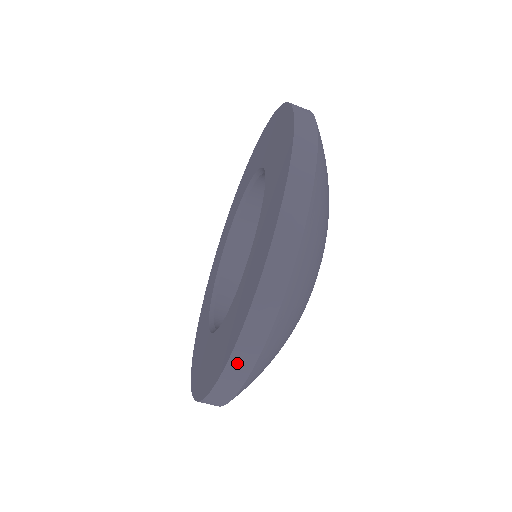
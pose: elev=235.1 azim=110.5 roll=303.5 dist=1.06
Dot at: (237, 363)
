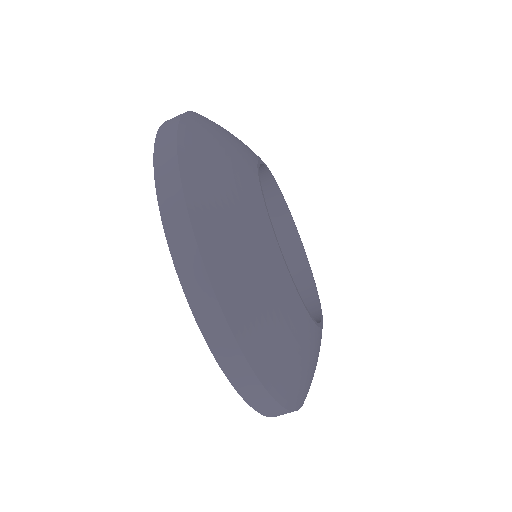
Dot at: occluded
